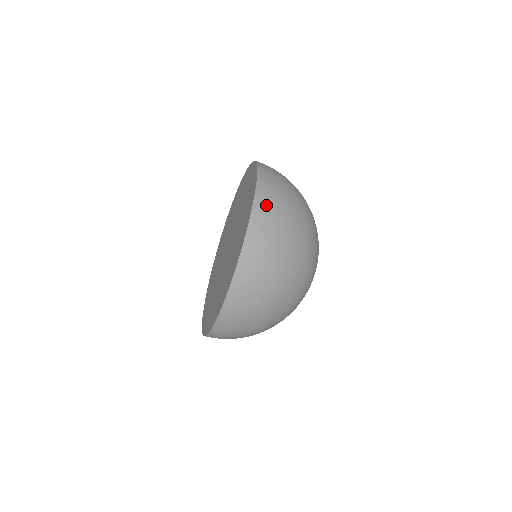
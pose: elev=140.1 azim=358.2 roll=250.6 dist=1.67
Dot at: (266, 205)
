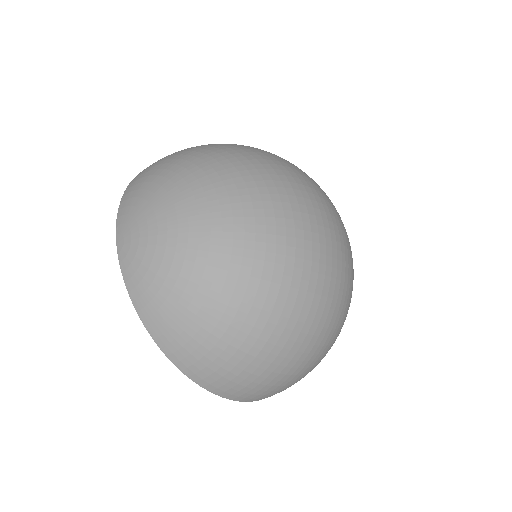
Dot at: (146, 294)
